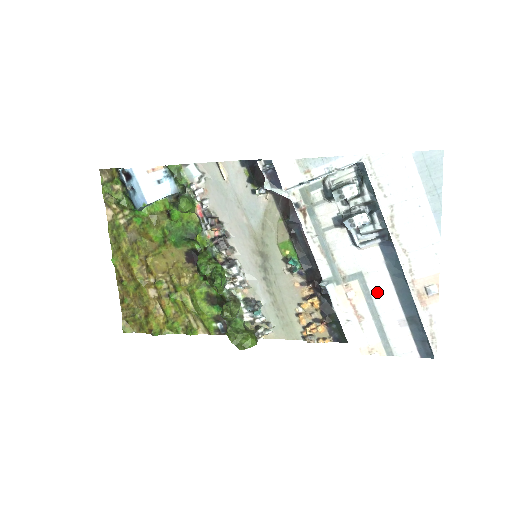
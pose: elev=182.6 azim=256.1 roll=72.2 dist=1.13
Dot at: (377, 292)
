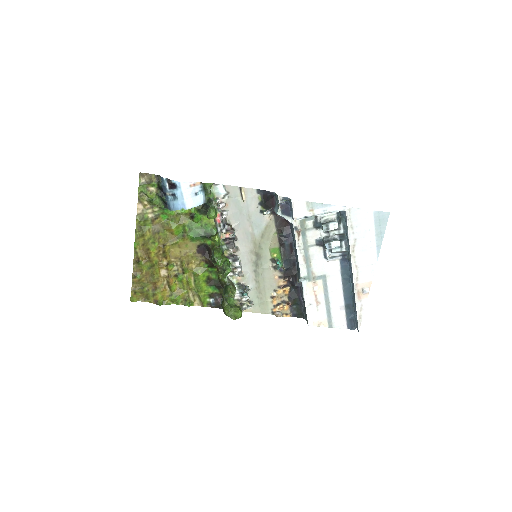
Dot at: (332, 288)
